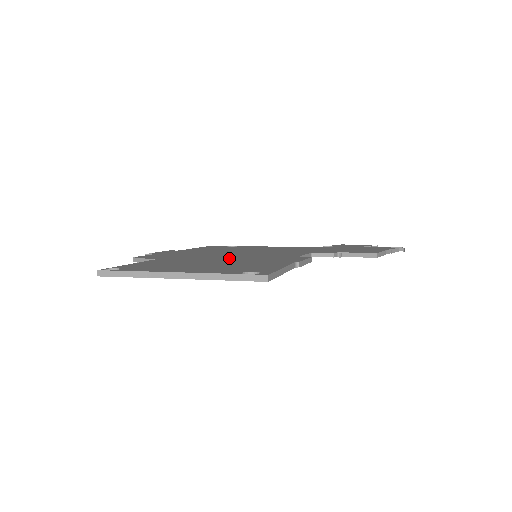
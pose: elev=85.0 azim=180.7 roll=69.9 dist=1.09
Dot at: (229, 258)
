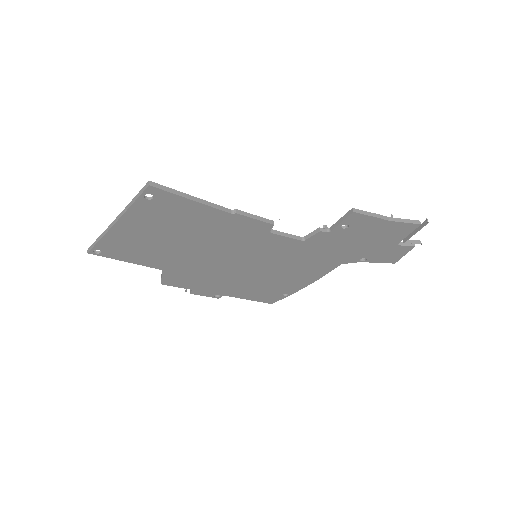
Dot at: occluded
